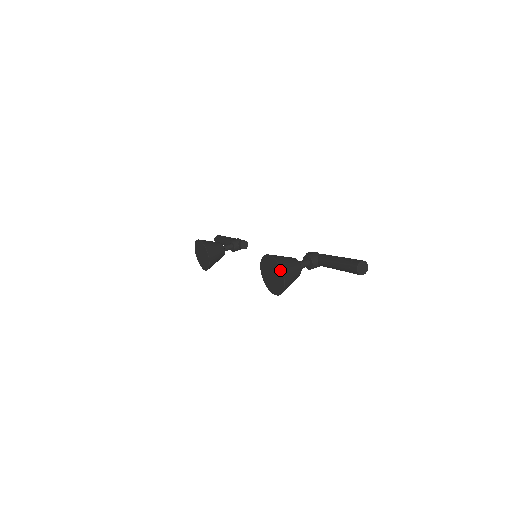
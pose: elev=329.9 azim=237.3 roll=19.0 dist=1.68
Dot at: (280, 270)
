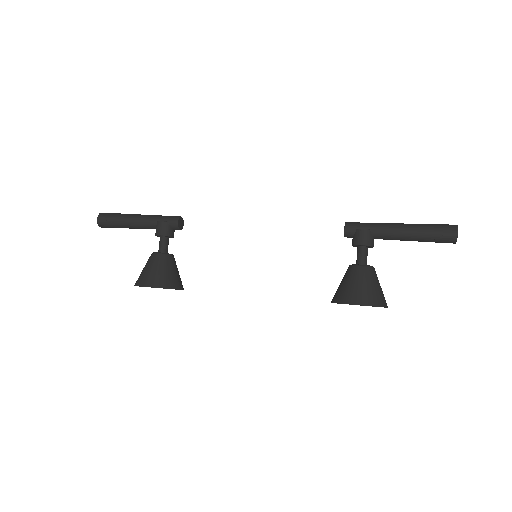
Dot at: occluded
